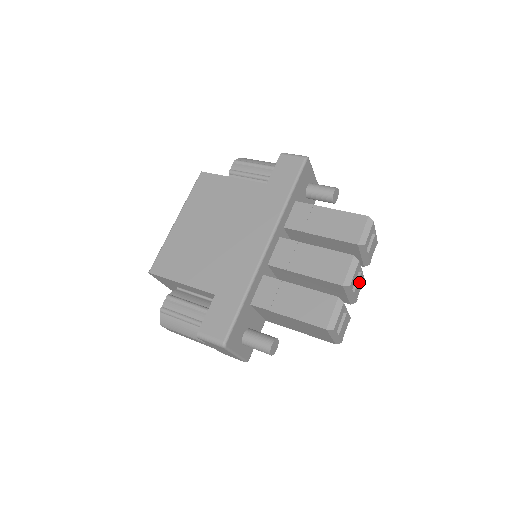
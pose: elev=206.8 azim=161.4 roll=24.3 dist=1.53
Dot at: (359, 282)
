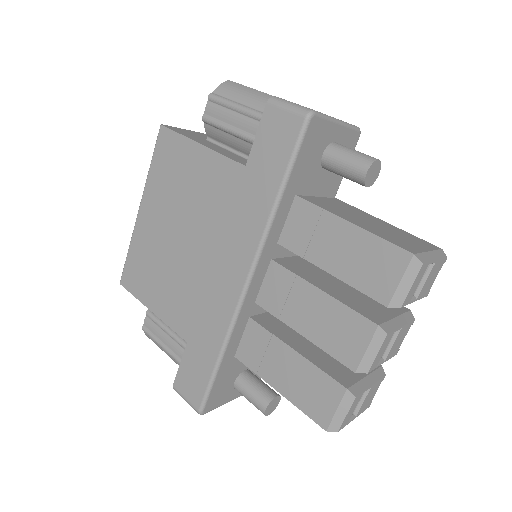
Dot at: (398, 338)
